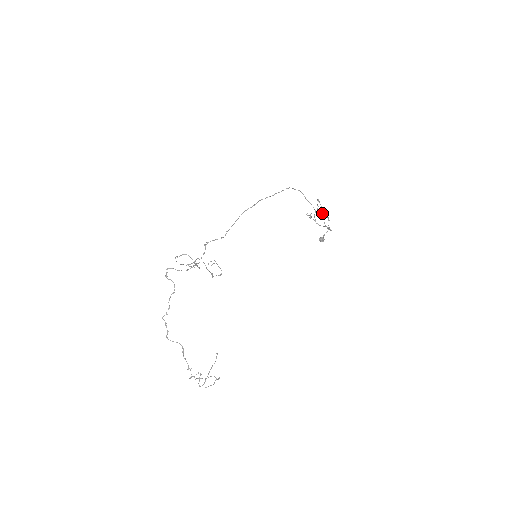
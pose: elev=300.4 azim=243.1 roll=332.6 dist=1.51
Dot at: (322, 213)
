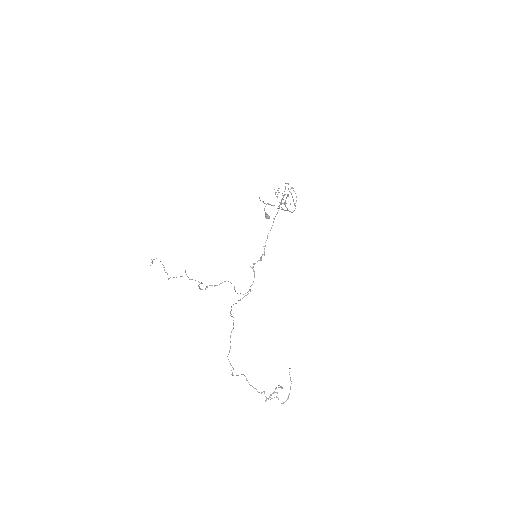
Dot at: occluded
